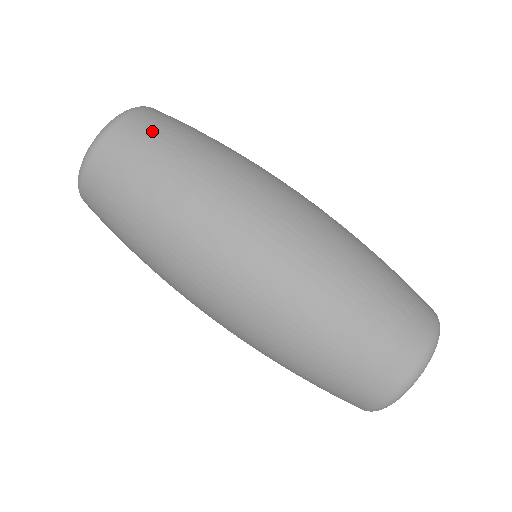
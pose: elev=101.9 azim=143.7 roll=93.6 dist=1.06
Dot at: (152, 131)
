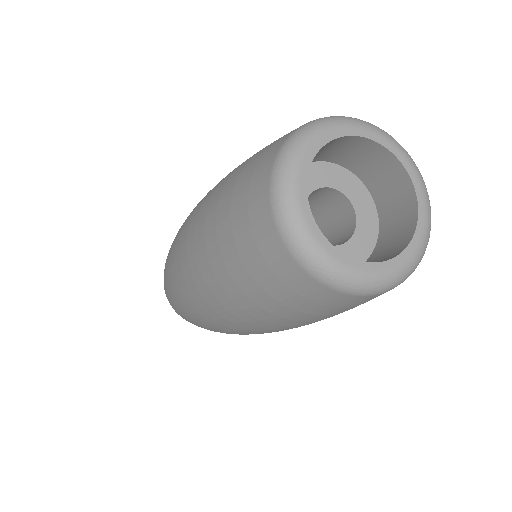
Dot at: occluded
